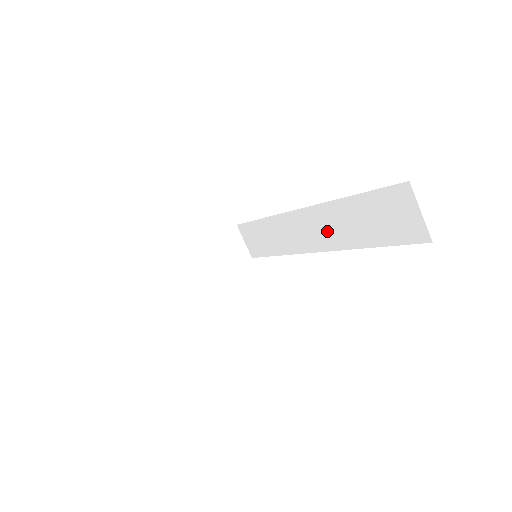
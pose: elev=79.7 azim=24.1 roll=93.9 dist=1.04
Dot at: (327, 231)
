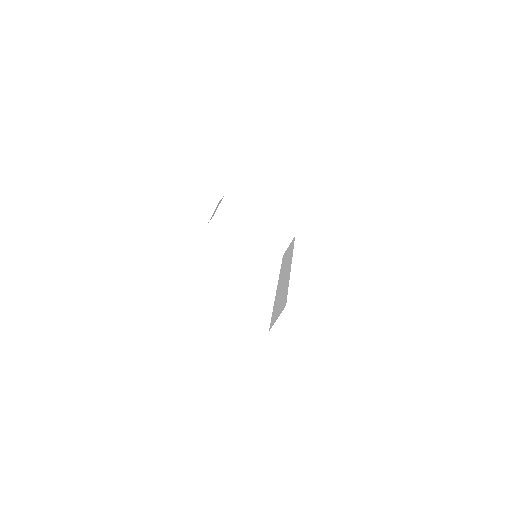
Dot at: (282, 285)
